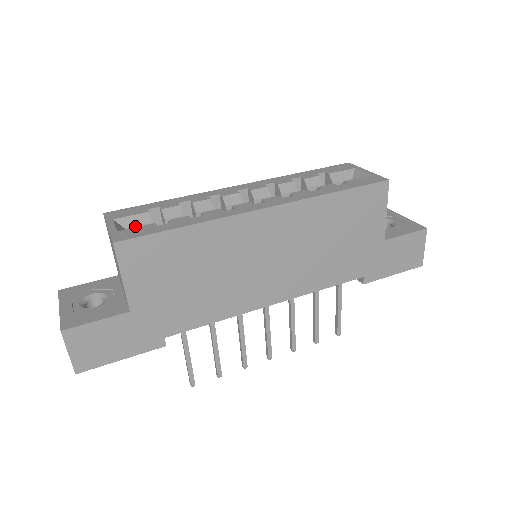
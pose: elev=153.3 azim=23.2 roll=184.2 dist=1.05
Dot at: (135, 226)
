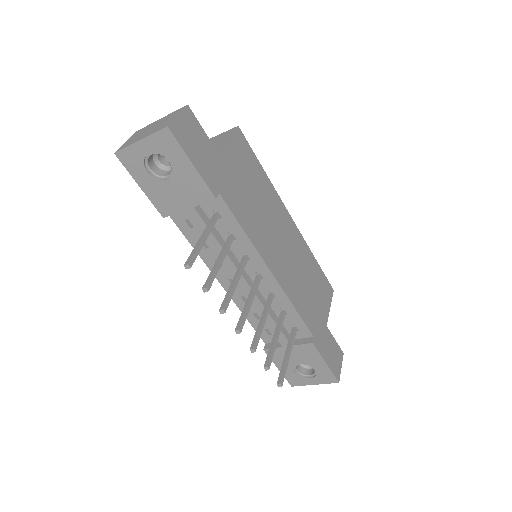
Dot at: occluded
